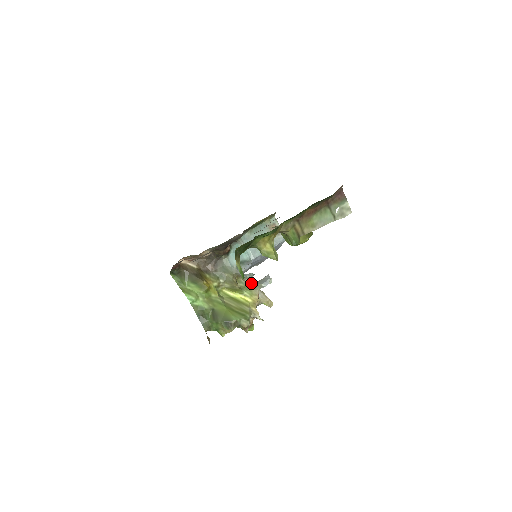
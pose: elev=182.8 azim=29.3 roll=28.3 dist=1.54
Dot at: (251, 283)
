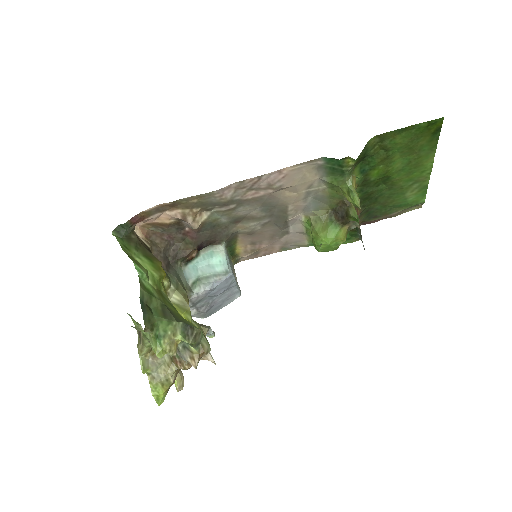
Dot at: occluded
